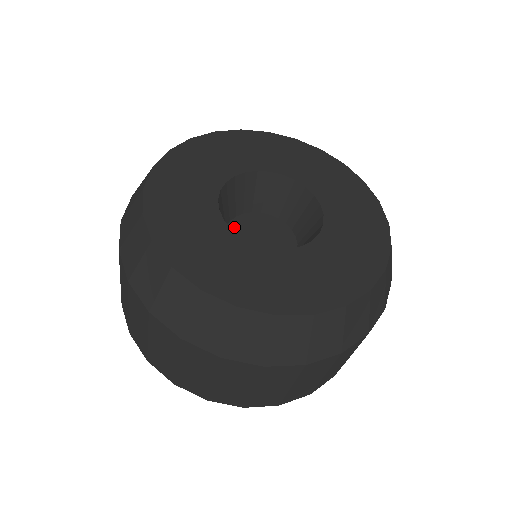
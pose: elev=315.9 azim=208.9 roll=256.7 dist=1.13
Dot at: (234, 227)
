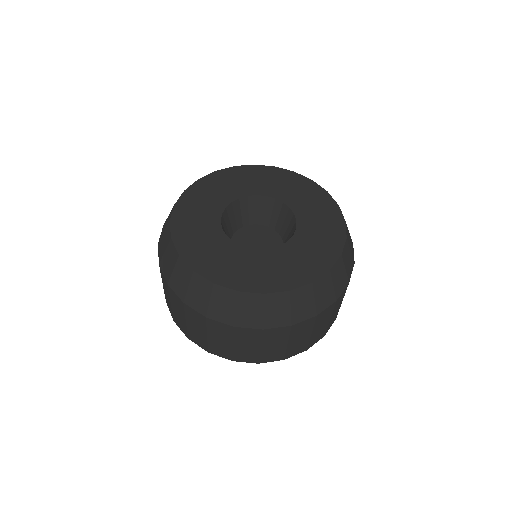
Dot at: (253, 228)
